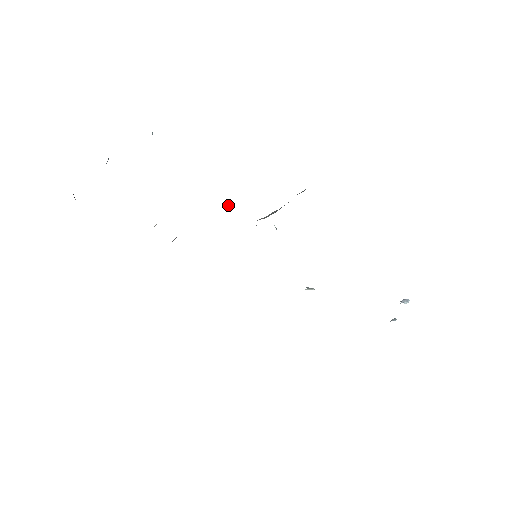
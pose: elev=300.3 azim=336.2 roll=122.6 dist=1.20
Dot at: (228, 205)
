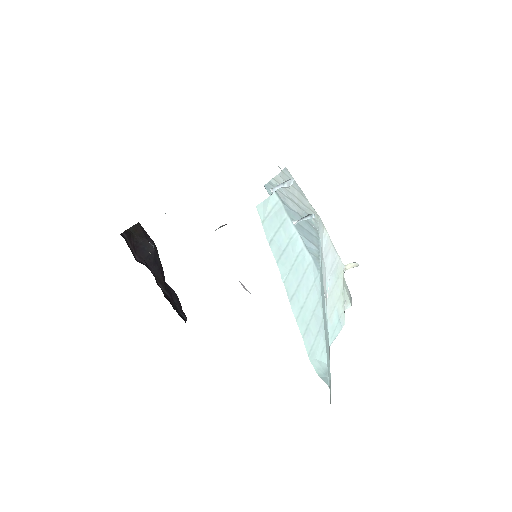
Dot at: occluded
